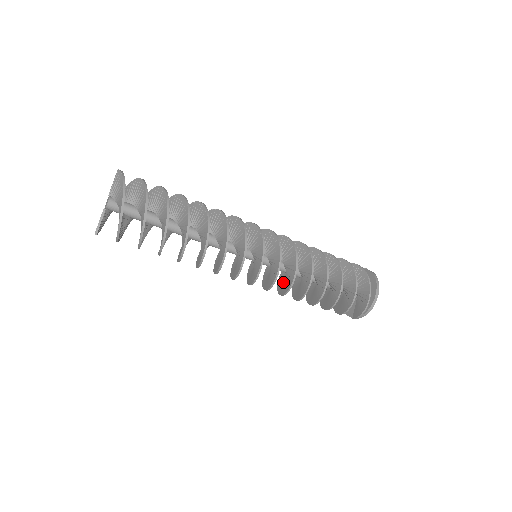
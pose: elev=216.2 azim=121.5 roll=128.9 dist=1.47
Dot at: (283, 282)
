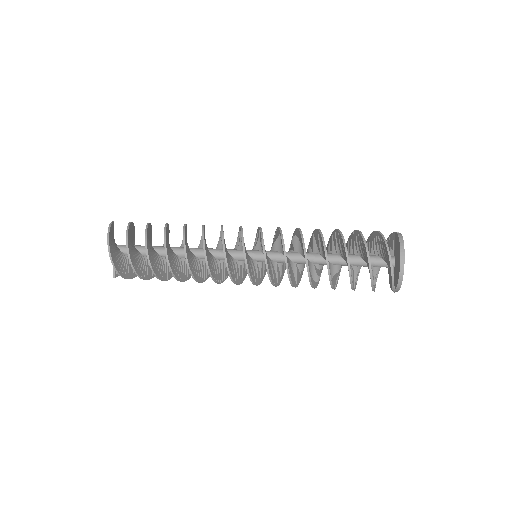
Dot at: (297, 272)
